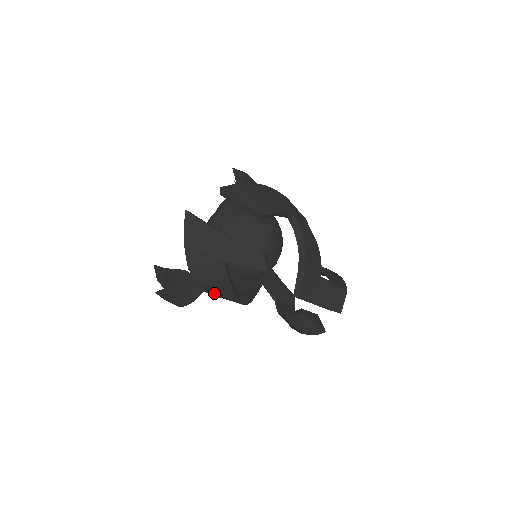
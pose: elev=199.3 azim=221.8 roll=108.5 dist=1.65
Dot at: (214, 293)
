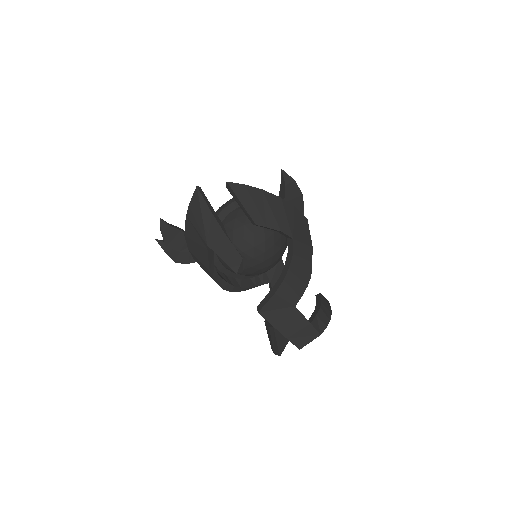
Dot at: (200, 266)
